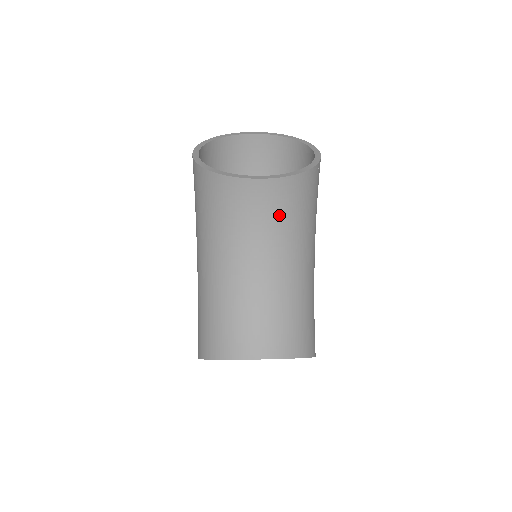
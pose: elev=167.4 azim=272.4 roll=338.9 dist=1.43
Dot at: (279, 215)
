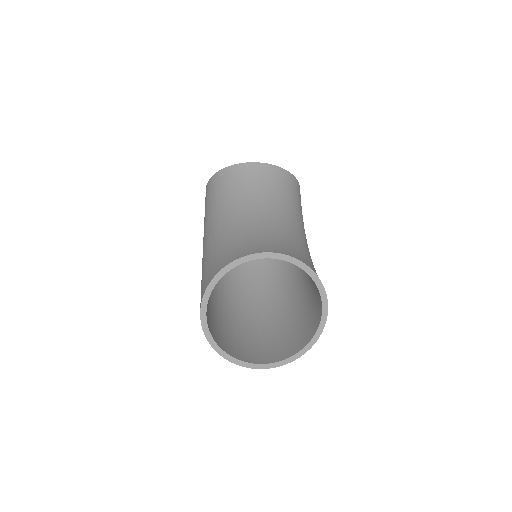
Dot at: (275, 188)
